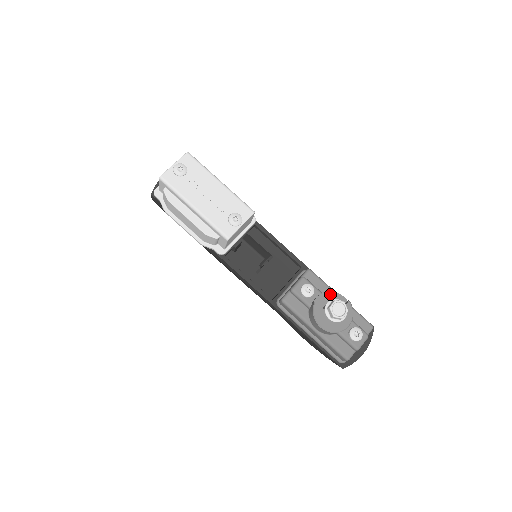
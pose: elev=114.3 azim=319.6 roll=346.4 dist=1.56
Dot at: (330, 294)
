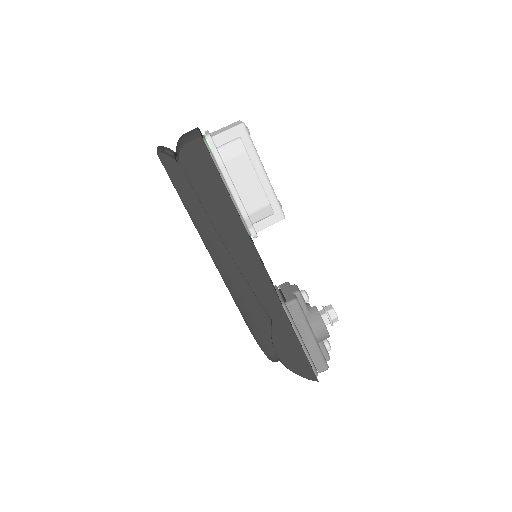
Dot at: occluded
